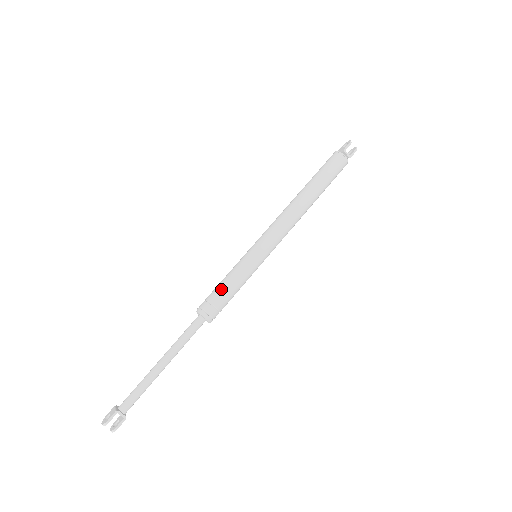
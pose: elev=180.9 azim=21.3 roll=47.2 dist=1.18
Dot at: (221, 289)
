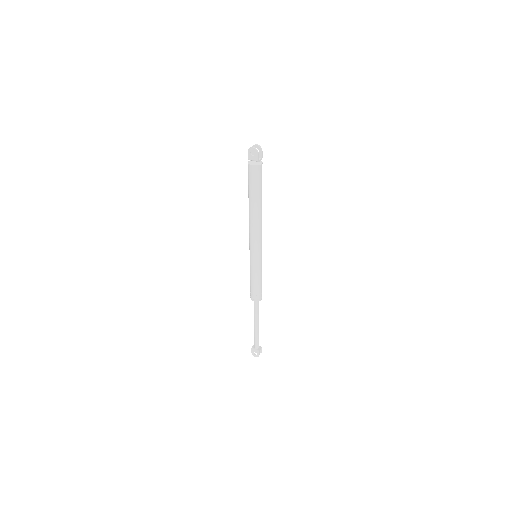
Dot at: (258, 286)
